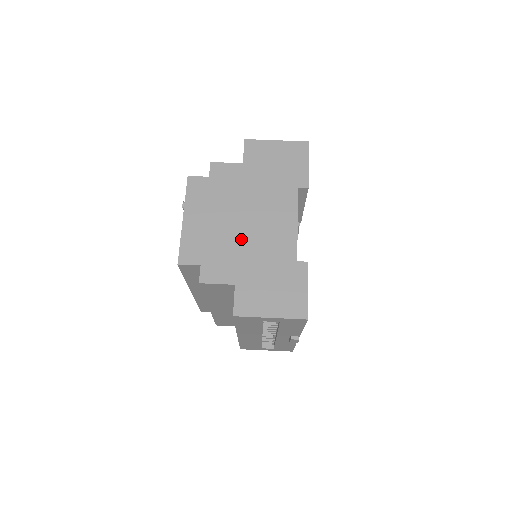
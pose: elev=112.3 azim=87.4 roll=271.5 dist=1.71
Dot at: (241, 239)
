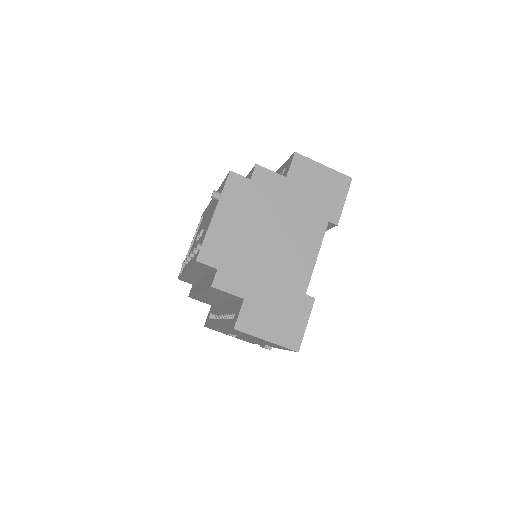
Dot at: (262, 255)
